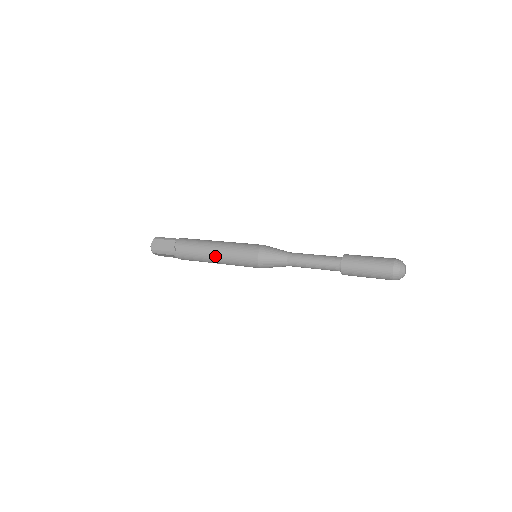
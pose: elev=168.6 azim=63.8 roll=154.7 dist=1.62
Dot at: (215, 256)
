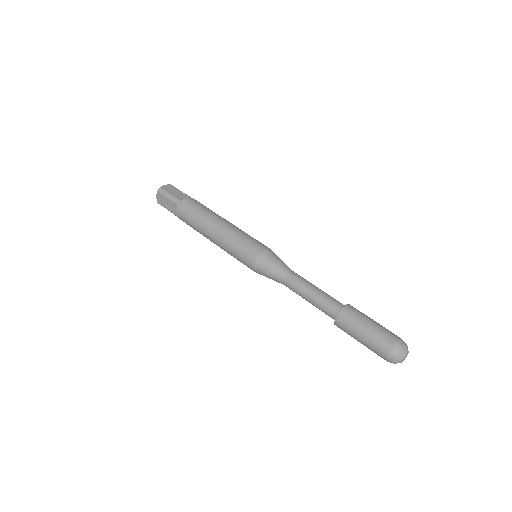
Dot at: (214, 243)
